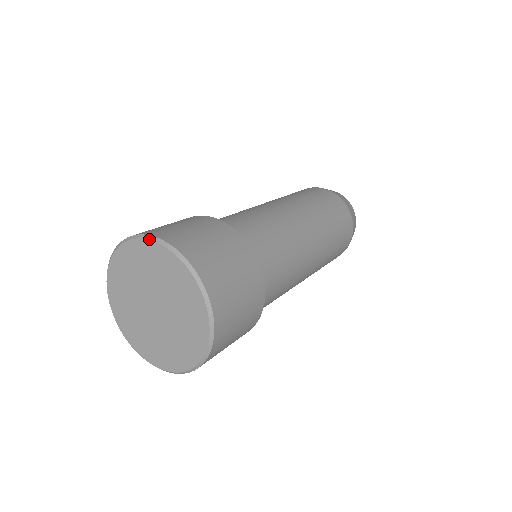
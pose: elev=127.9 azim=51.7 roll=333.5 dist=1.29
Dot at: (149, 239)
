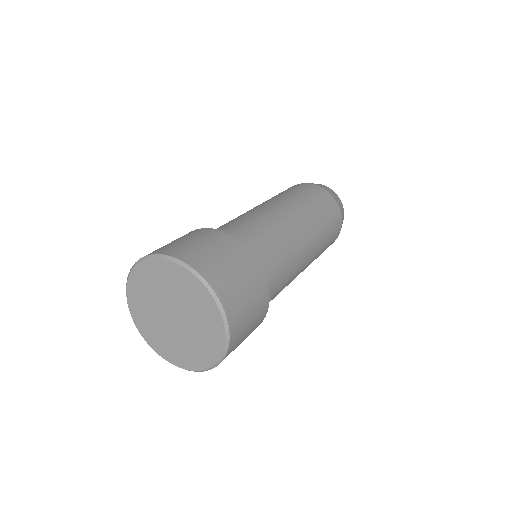
Dot at: (152, 257)
